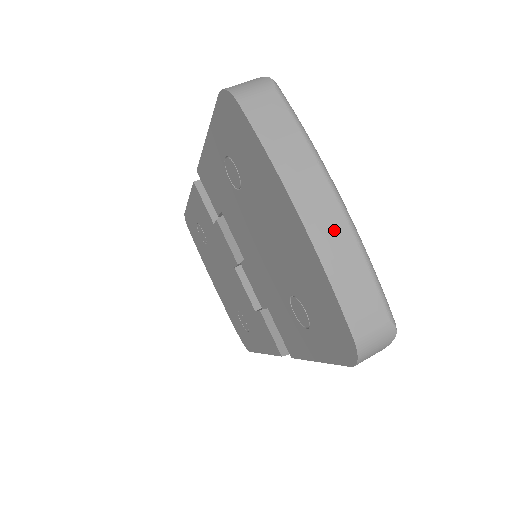
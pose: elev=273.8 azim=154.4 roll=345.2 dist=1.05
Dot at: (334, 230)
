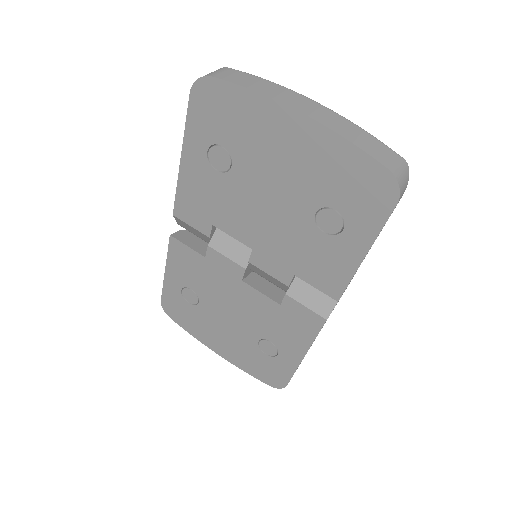
Dot at: (326, 114)
